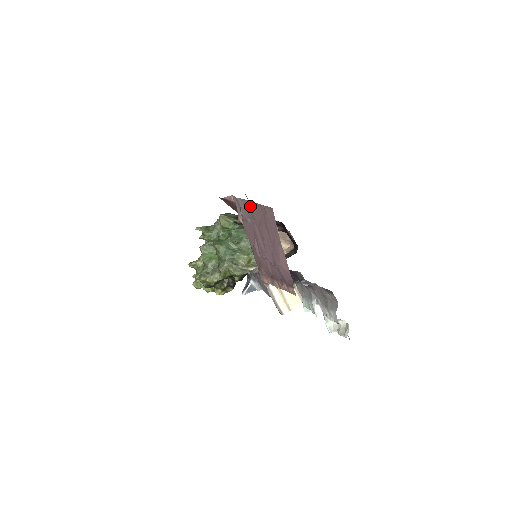
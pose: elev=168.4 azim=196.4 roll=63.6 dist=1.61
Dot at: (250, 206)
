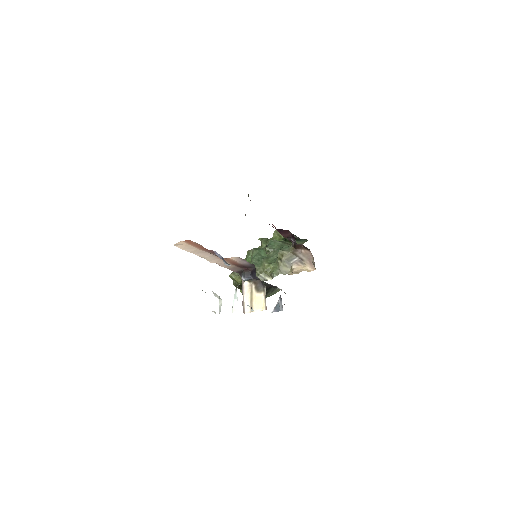
Dot at: occluded
